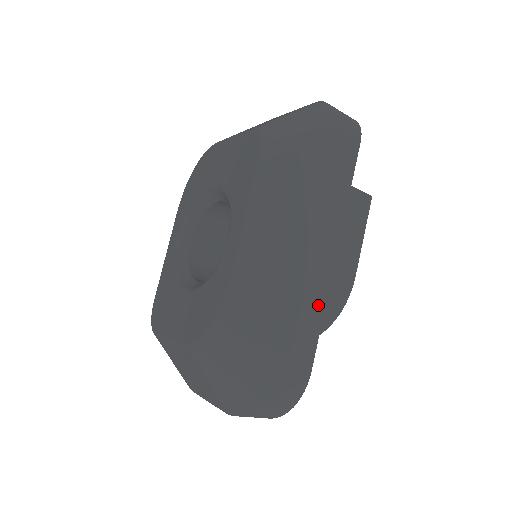
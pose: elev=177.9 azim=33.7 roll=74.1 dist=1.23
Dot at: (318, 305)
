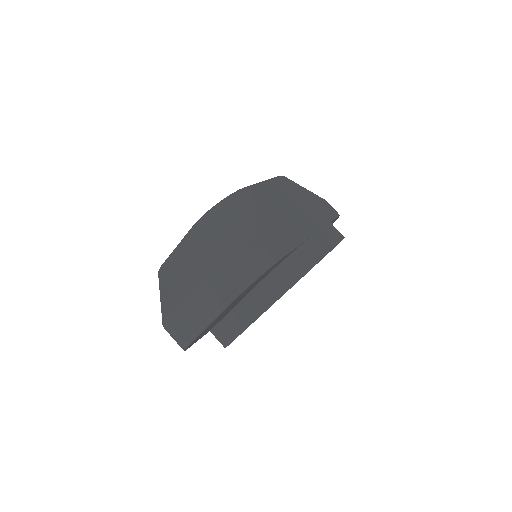
Dot at: (296, 238)
